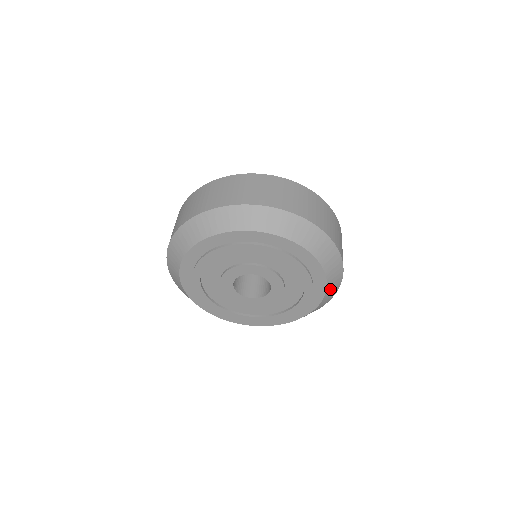
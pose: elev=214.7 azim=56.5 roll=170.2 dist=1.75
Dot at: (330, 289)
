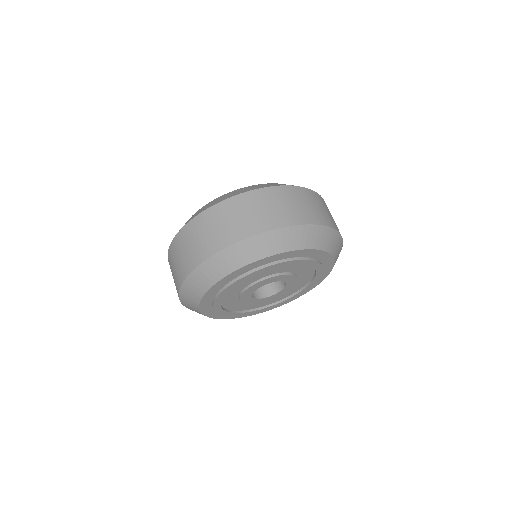
Dot at: occluded
